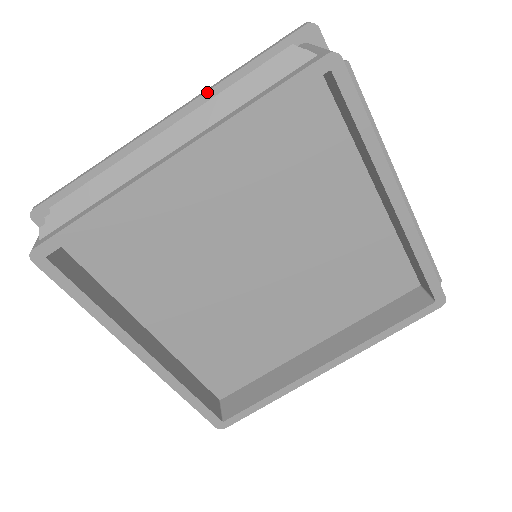
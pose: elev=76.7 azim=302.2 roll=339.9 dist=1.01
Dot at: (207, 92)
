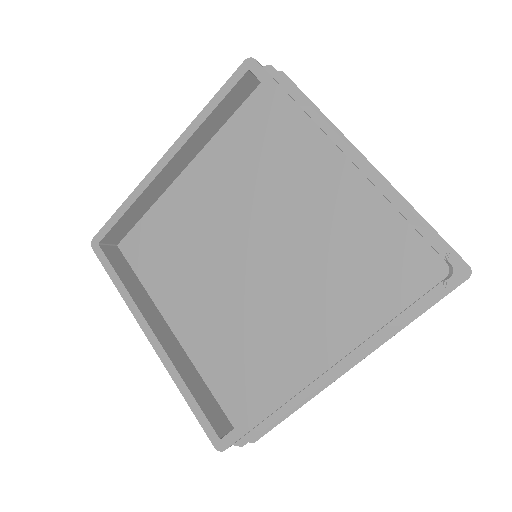
Dot at: occluded
